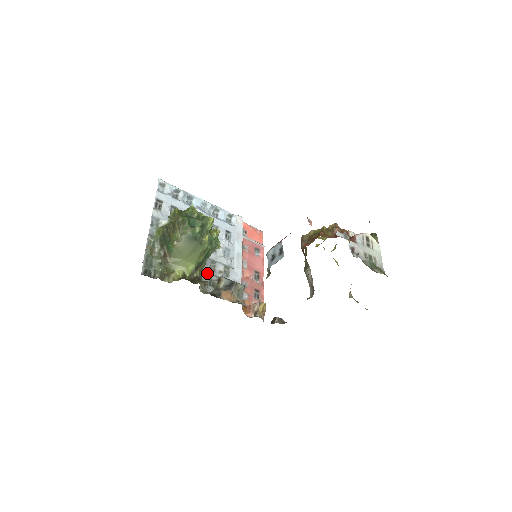
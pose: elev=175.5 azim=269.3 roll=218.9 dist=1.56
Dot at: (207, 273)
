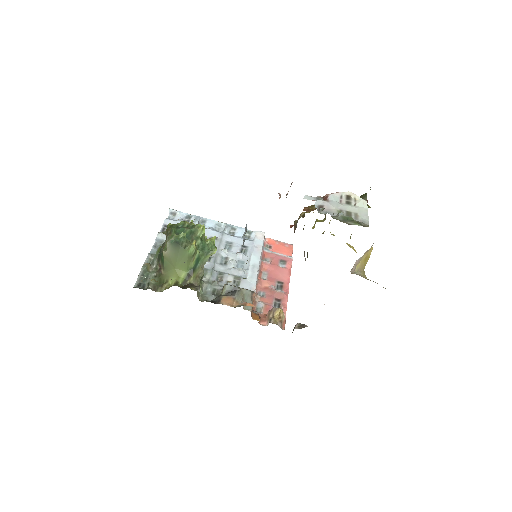
Dot at: (211, 284)
